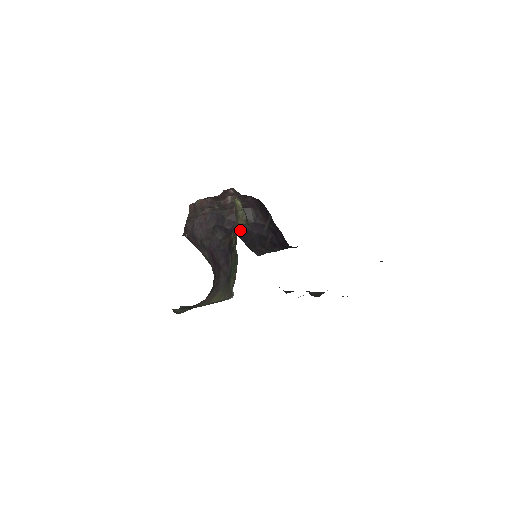
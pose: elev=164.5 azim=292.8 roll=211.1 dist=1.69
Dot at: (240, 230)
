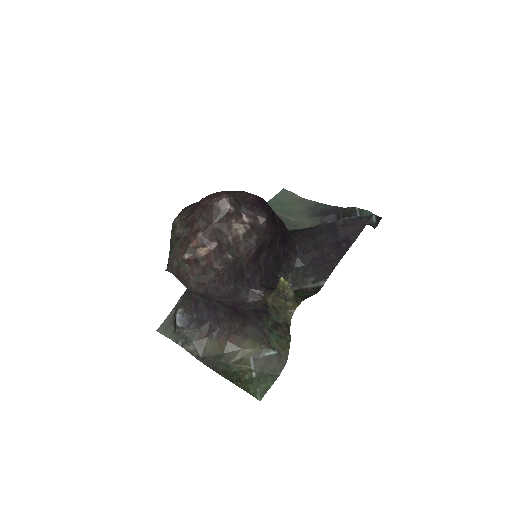
Dot at: (260, 269)
